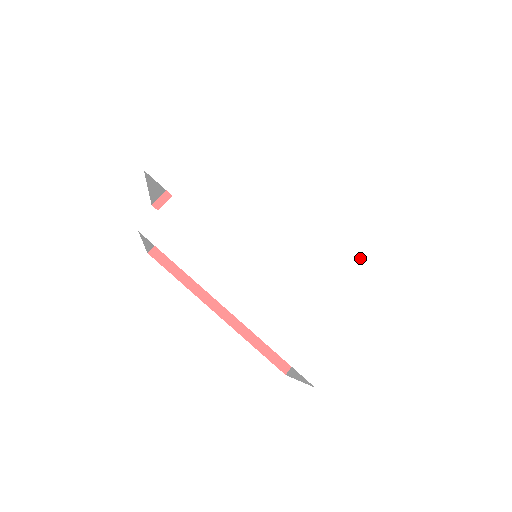
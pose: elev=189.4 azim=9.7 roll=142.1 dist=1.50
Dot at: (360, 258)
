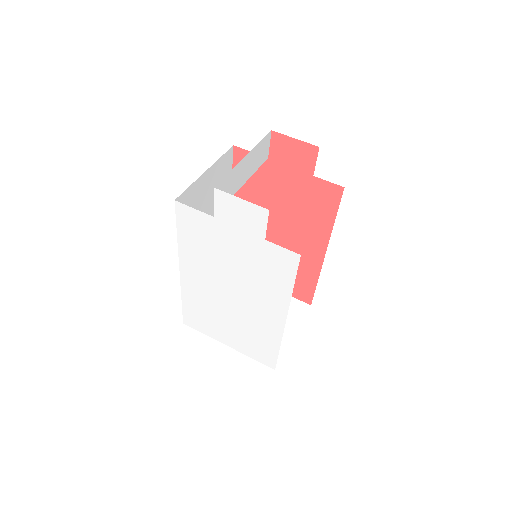
Dot at: (268, 347)
